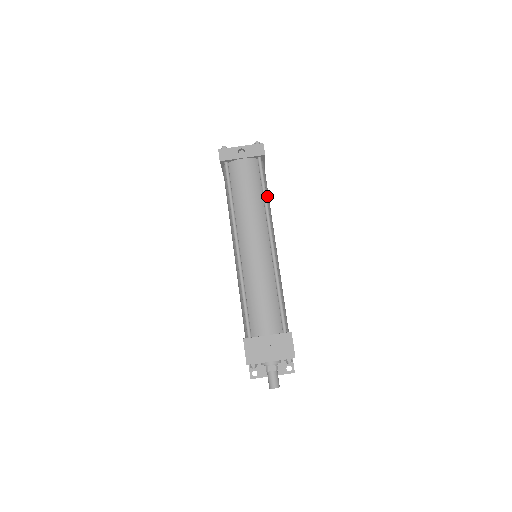
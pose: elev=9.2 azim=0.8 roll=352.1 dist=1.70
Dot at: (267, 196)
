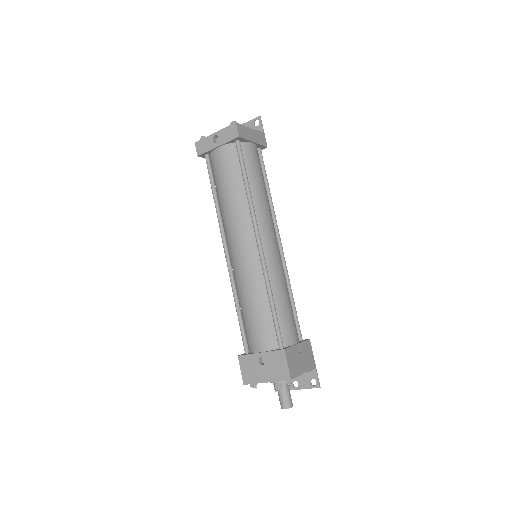
Dot at: (254, 184)
